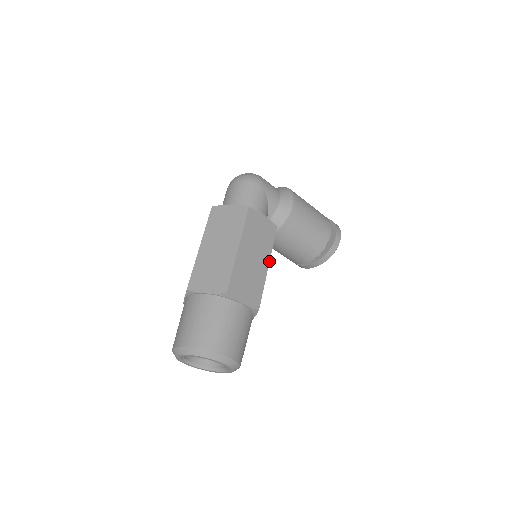
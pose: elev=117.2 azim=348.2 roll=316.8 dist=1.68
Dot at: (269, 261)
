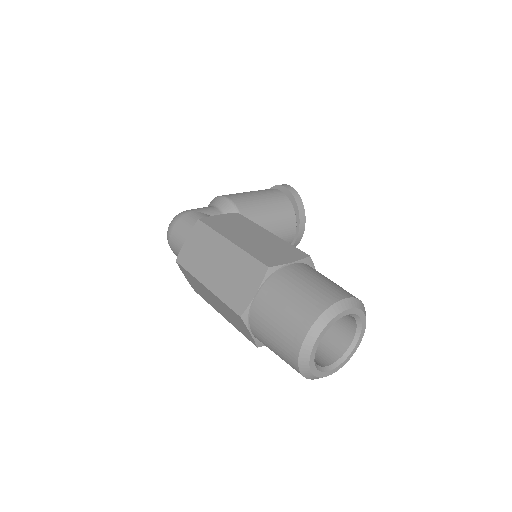
Dot at: (266, 230)
